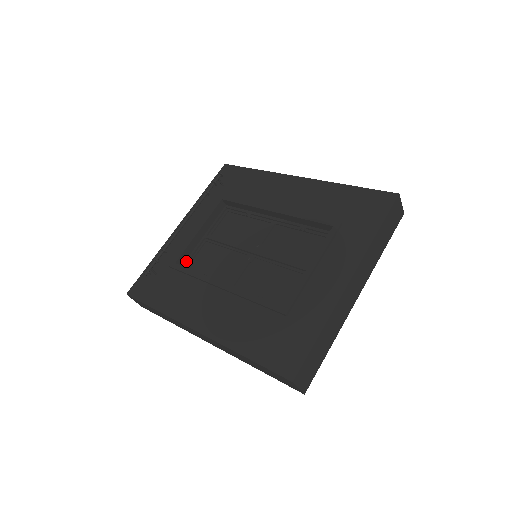
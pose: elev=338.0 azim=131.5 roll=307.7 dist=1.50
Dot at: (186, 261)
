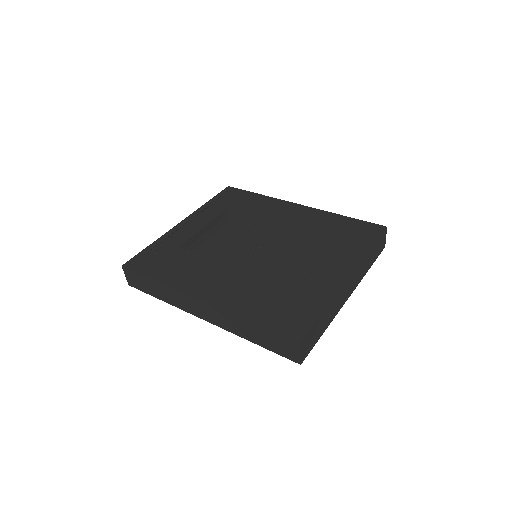
Dot at: (187, 250)
